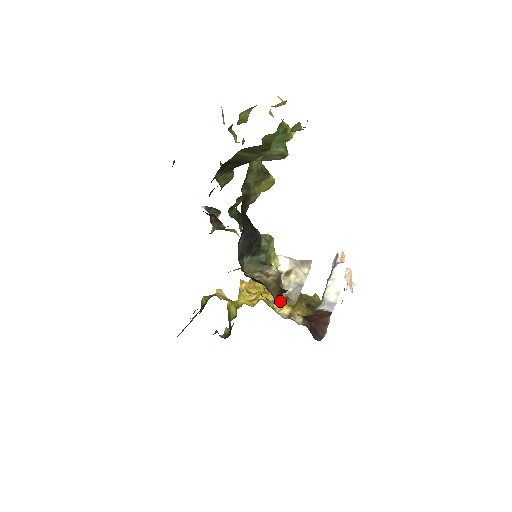
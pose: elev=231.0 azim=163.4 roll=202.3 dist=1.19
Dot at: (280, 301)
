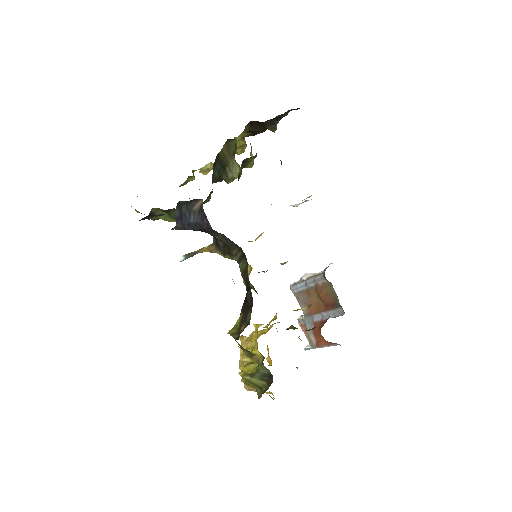
Dot at: occluded
